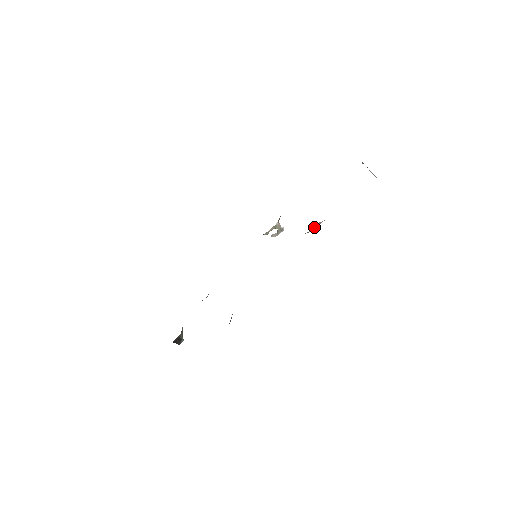
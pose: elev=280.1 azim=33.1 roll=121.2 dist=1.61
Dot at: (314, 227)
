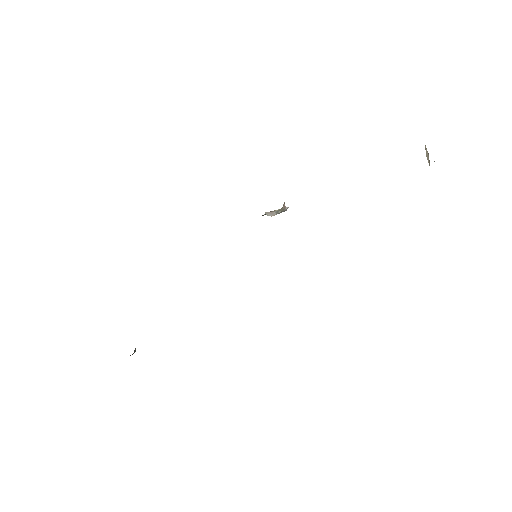
Dot at: occluded
